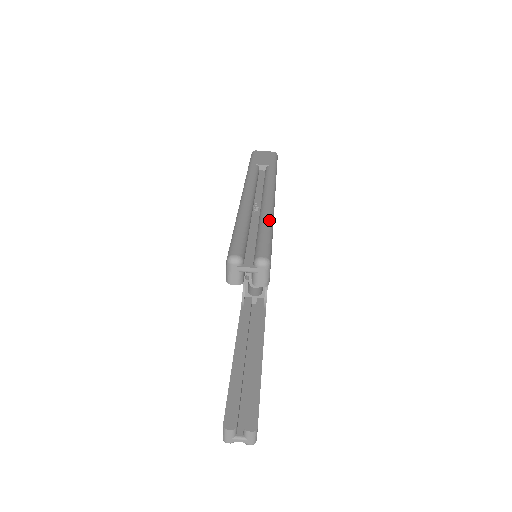
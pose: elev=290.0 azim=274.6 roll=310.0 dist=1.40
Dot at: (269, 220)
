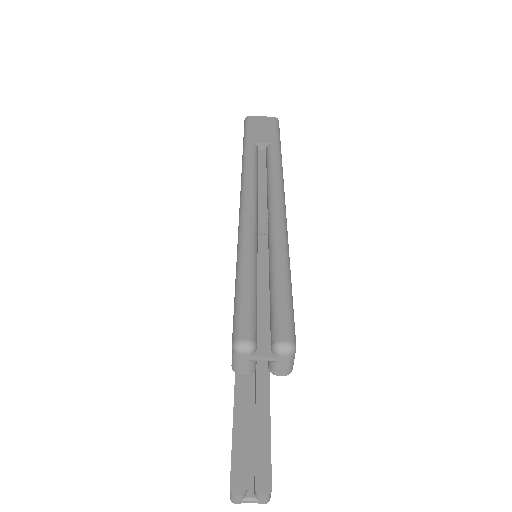
Dot at: (284, 257)
